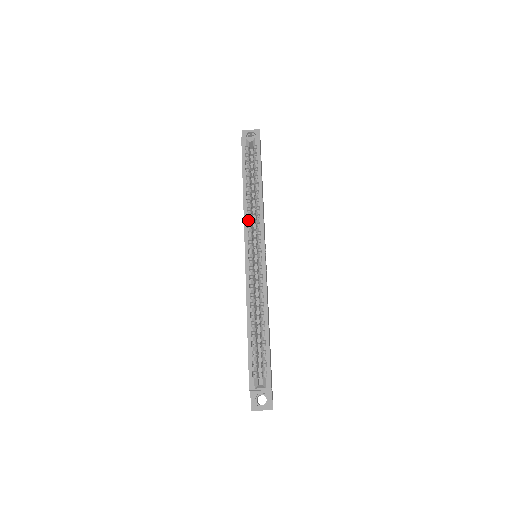
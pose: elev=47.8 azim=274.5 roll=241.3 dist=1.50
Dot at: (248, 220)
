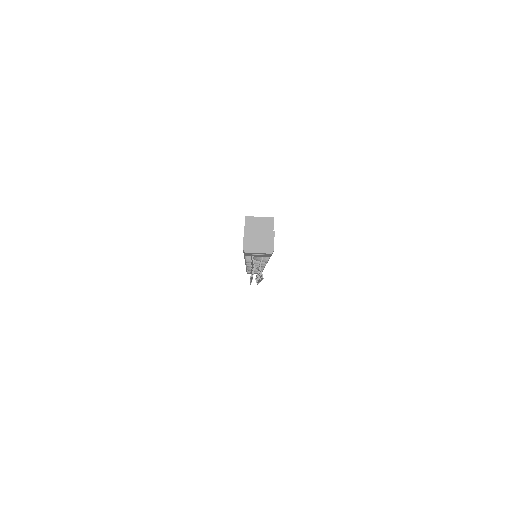
Dot at: occluded
